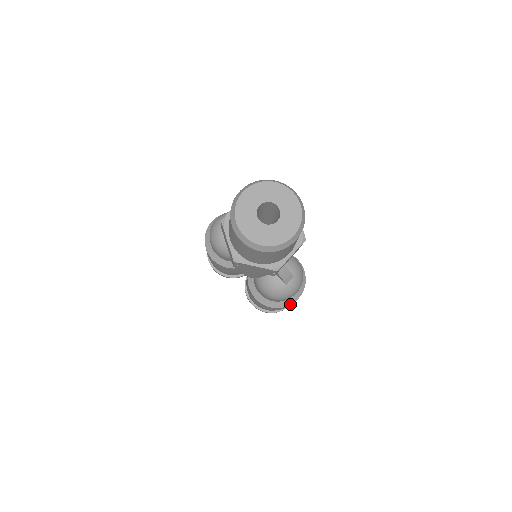
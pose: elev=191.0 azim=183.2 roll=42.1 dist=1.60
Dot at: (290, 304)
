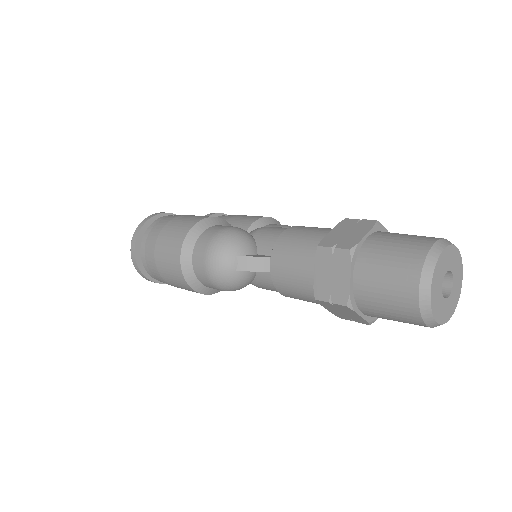
Dot at: occluded
